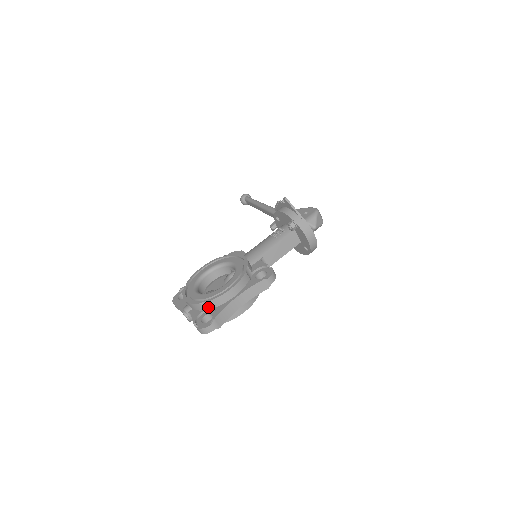
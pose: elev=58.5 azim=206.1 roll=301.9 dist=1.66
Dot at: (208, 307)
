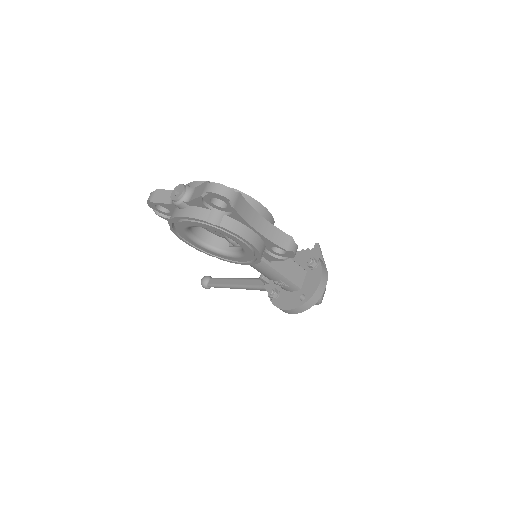
Dot at: occluded
